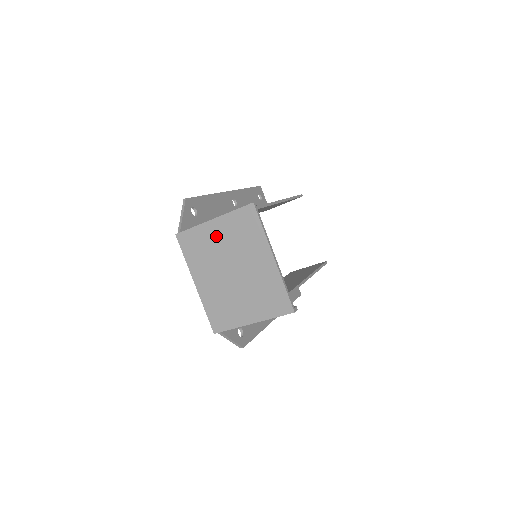
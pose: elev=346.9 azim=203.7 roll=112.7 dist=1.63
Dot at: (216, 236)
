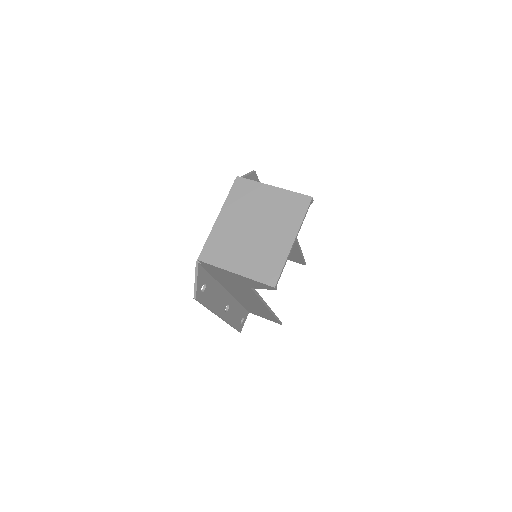
Dot at: (266, 198)
